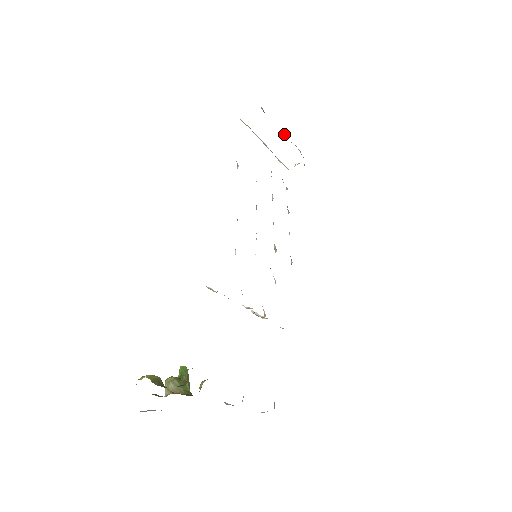
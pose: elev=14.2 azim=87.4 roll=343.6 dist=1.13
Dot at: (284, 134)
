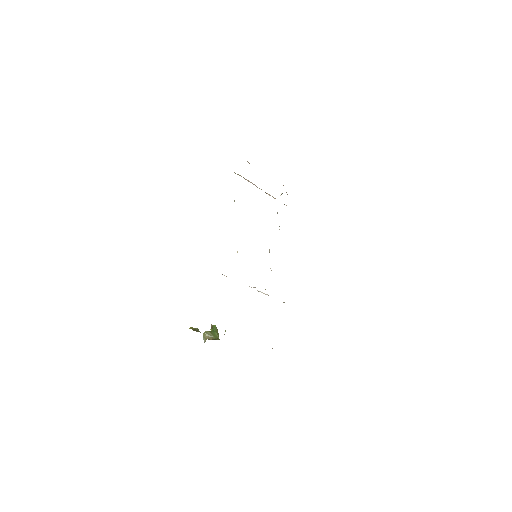
Dot at: occluded
